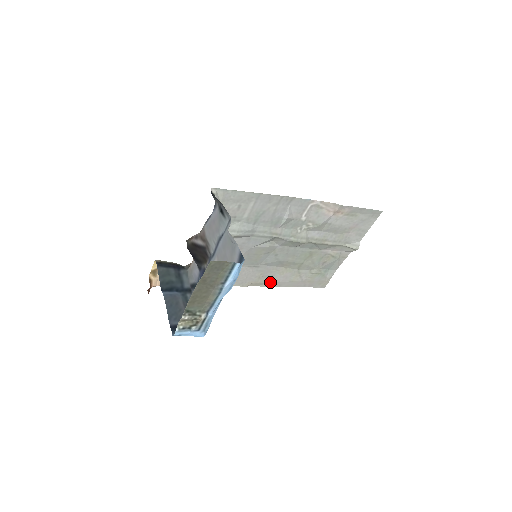
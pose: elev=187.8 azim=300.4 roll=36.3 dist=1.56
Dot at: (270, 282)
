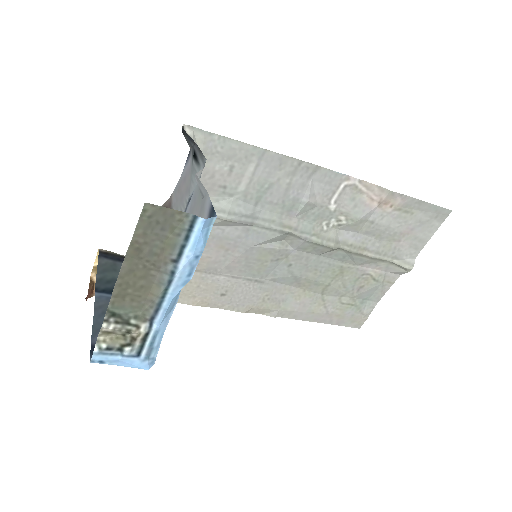
Dot at: (280, 310)
